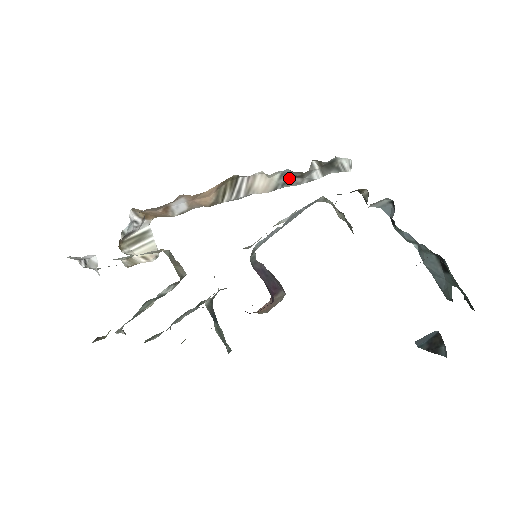
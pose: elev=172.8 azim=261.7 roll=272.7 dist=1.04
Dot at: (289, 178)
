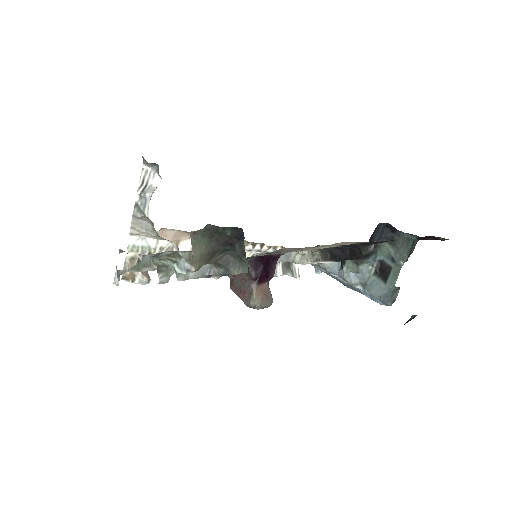
Dot at: occluded
